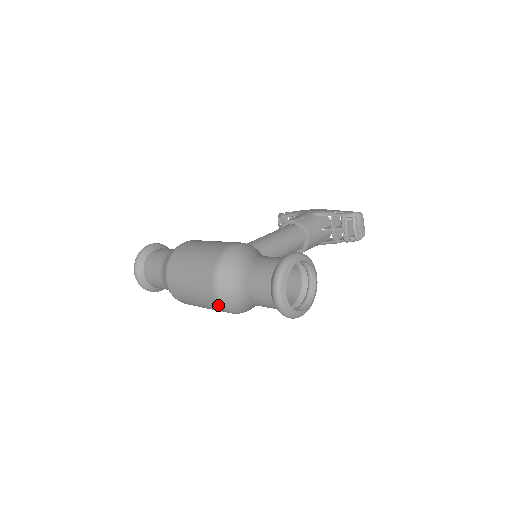
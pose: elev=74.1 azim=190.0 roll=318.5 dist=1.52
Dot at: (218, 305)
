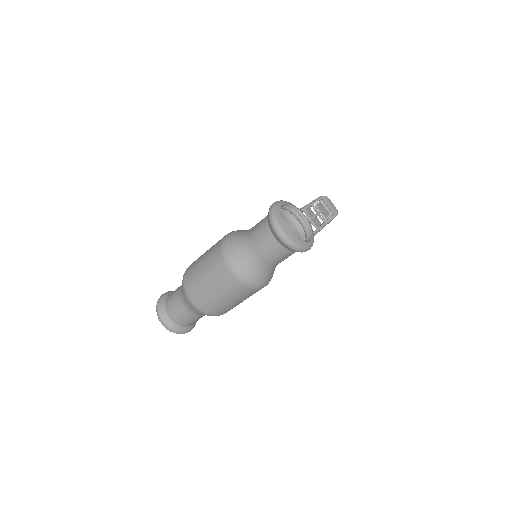
Dot at: (239, 283)
